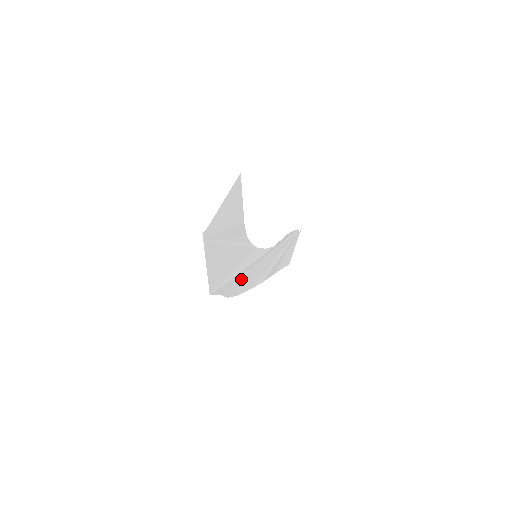
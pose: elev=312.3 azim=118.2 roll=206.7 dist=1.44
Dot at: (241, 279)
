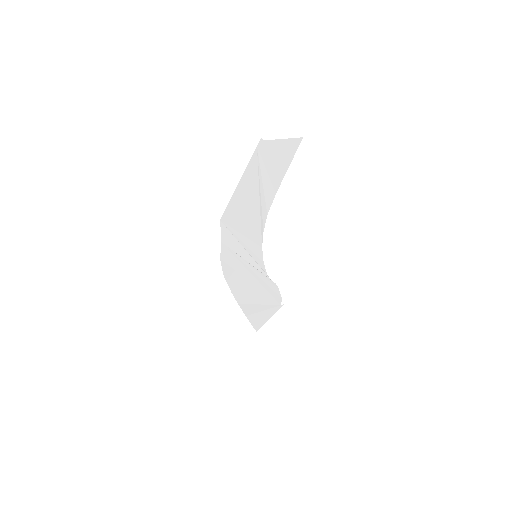
Dot at: (236, 260)
